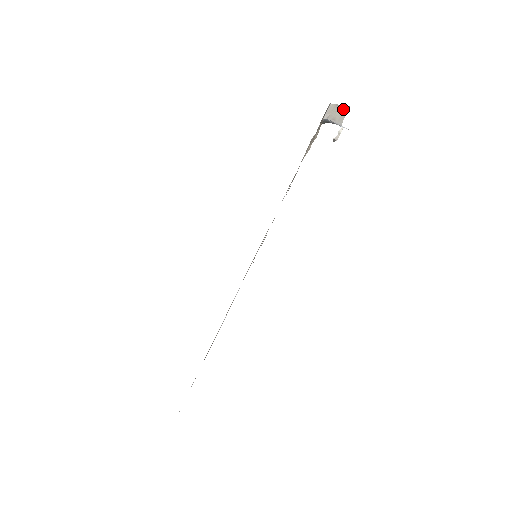
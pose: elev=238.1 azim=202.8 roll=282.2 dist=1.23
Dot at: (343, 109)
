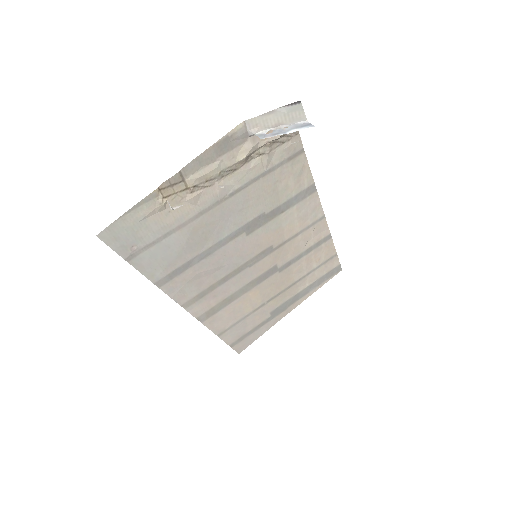
Dot at: (288, 109)
